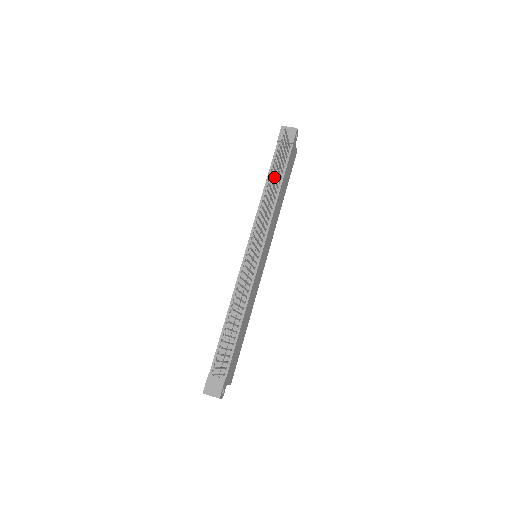
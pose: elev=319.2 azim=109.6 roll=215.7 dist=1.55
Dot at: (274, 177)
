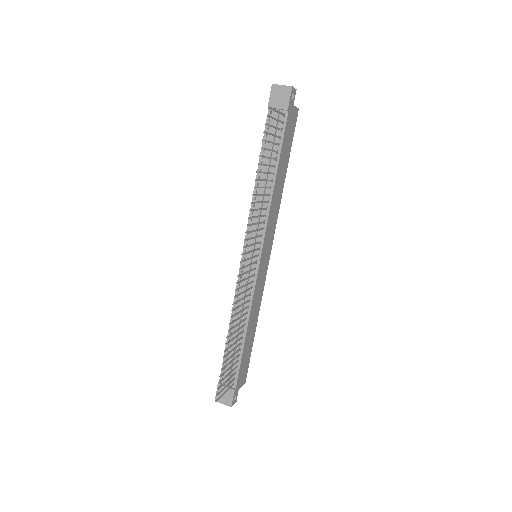
Dot at: (262, 172)
